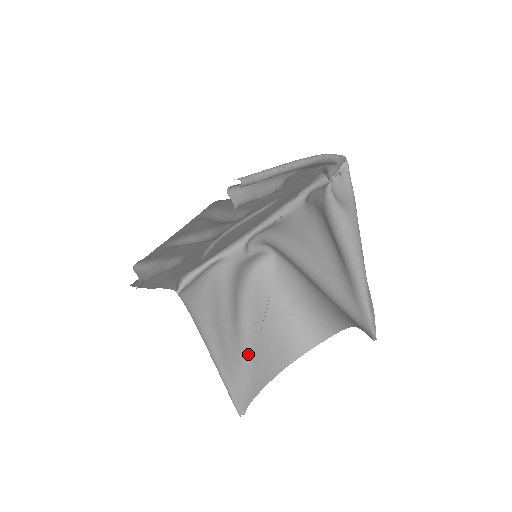
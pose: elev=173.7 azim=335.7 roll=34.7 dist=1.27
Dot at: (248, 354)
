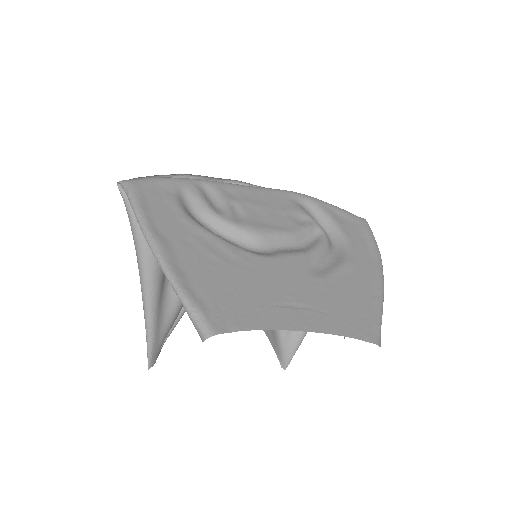
Dot at: (177, 314)
